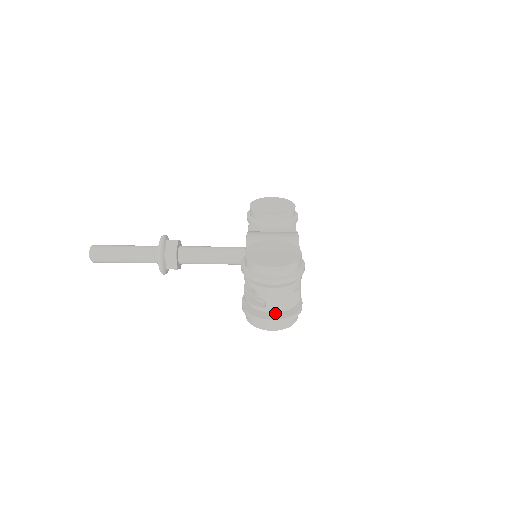
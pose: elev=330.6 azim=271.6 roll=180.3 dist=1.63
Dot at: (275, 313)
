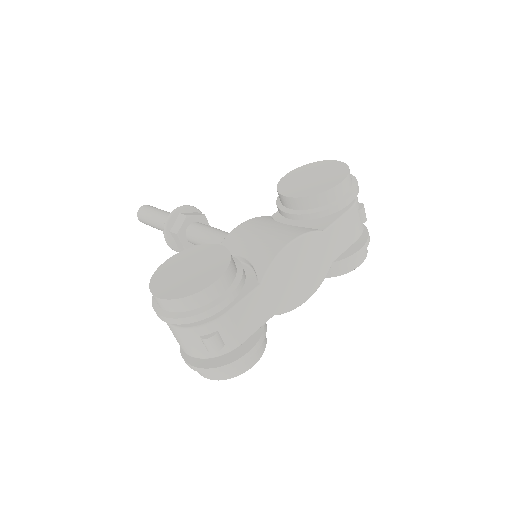
Dot at: occluded
